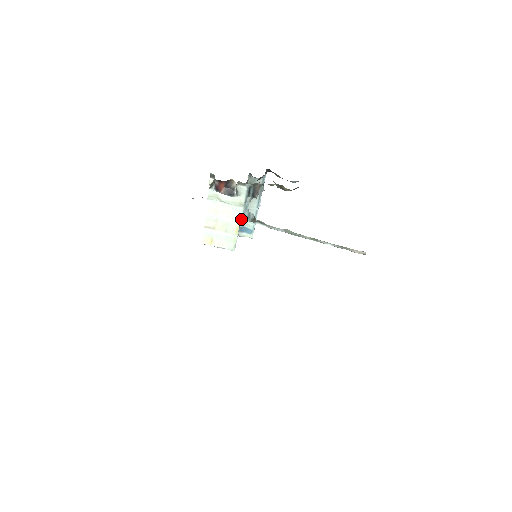
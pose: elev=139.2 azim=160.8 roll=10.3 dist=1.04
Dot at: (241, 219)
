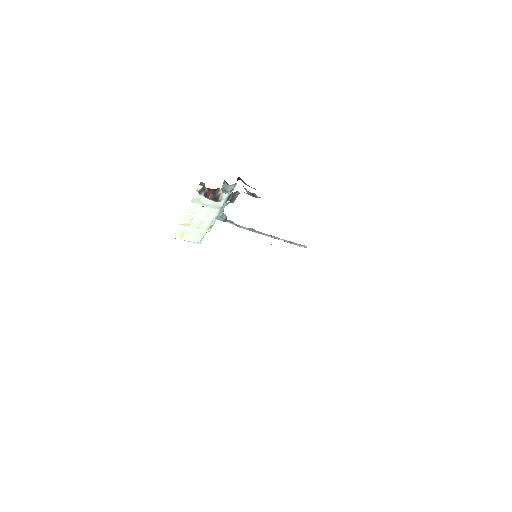
Dot at: occluded
